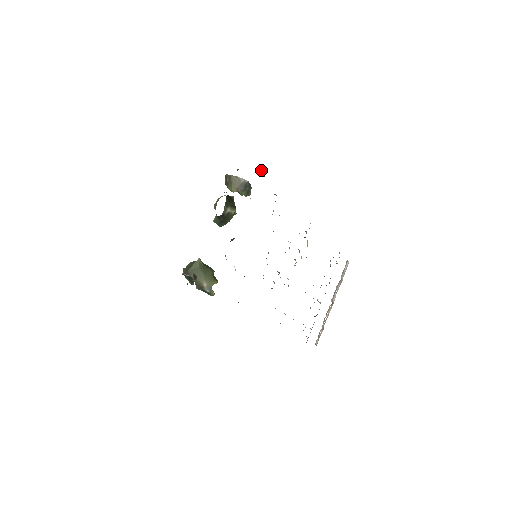
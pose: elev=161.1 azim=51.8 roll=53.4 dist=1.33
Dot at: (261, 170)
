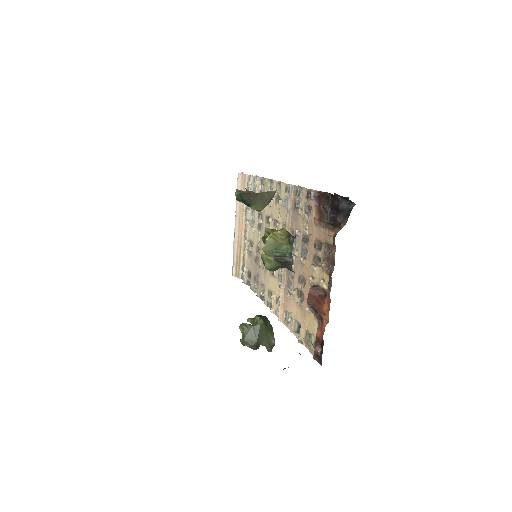
Dot at: (343, 198)
